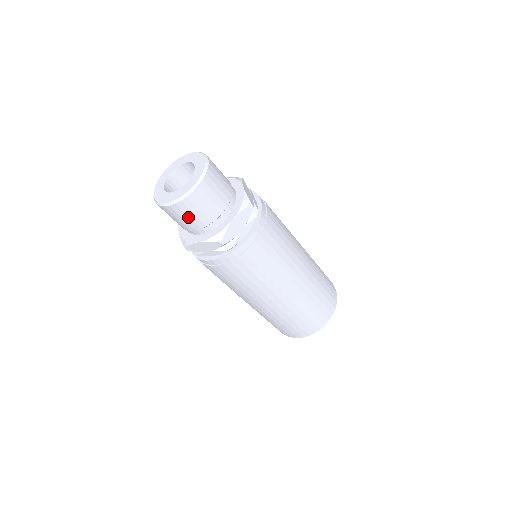
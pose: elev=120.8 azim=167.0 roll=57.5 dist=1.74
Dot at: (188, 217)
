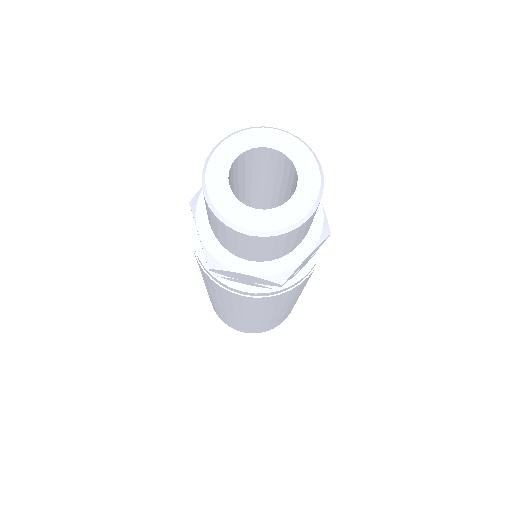
Dot at: (211, 219)
